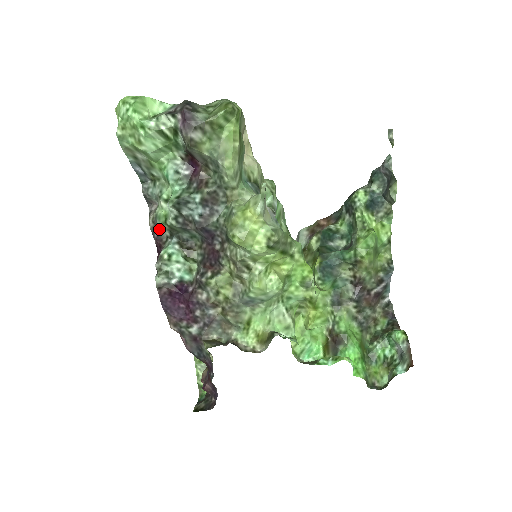
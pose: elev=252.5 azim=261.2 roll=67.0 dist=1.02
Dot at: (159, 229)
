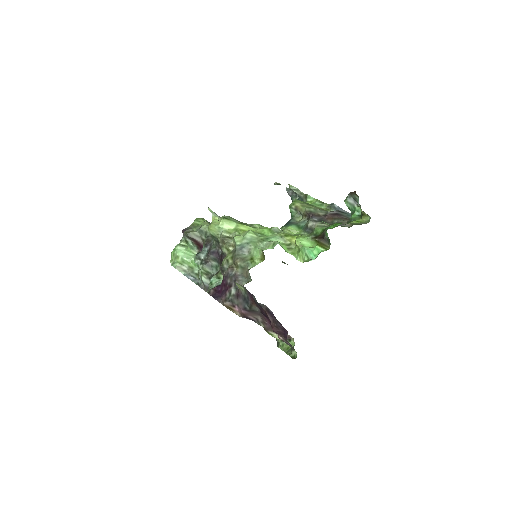
Dot at: (207, 286)
